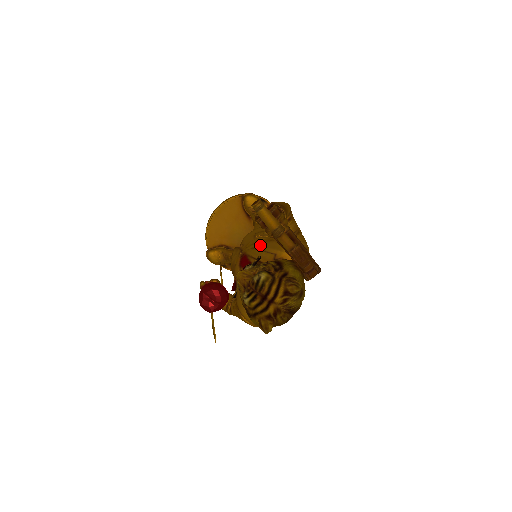
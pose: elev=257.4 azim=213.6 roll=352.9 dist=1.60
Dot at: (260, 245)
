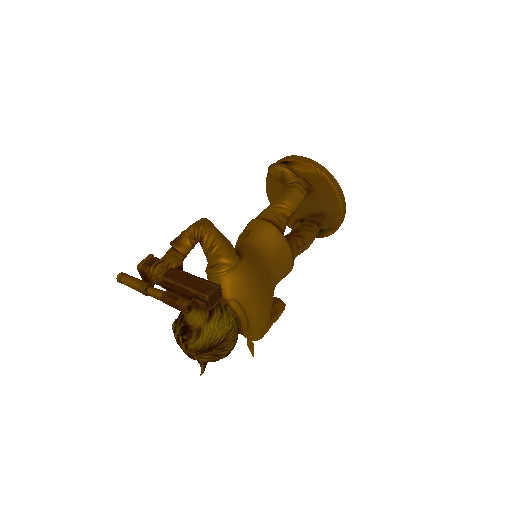
Dot at: occluded
